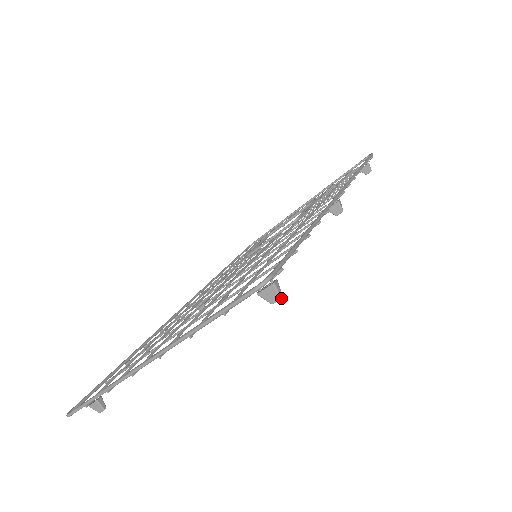
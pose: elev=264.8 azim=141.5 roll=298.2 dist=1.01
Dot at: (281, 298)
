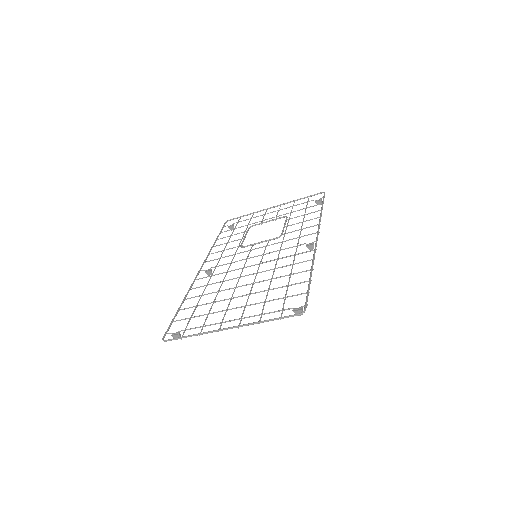
Dot at: occluded
